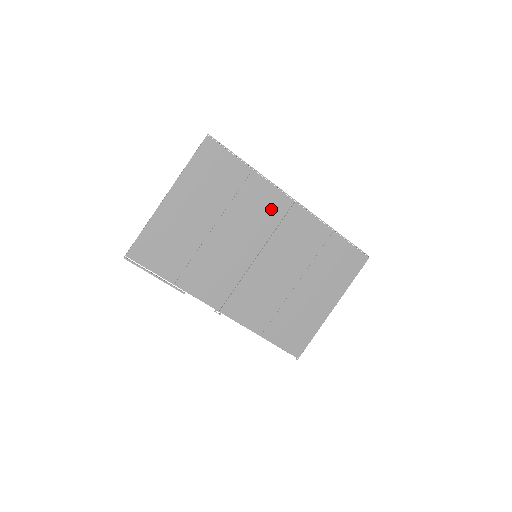
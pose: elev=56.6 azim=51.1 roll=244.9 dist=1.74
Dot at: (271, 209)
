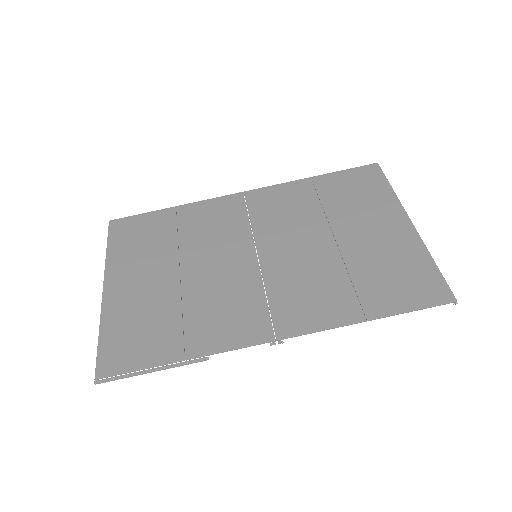
Dot at: (226, 214)
